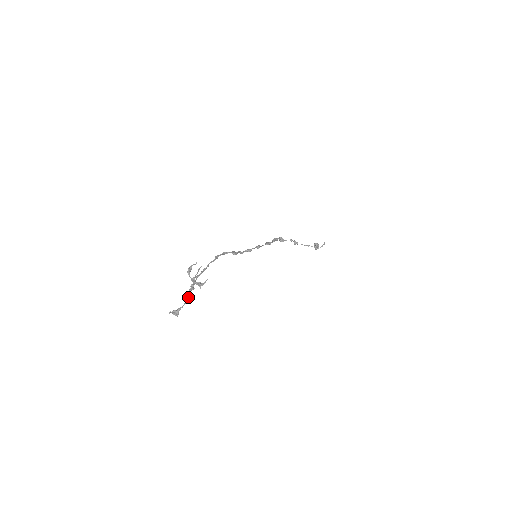
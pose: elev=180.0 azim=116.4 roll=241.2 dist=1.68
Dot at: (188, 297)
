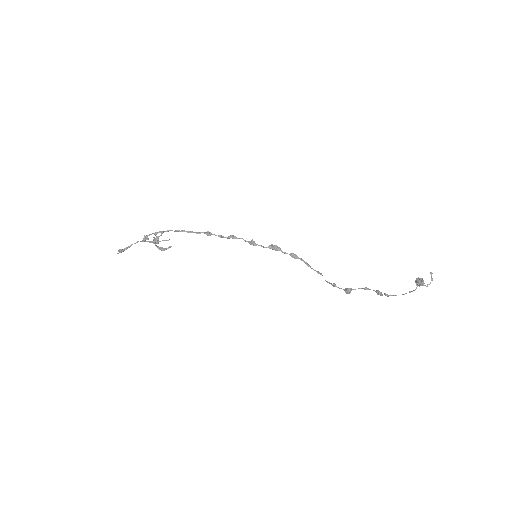
Dot at: occluded
